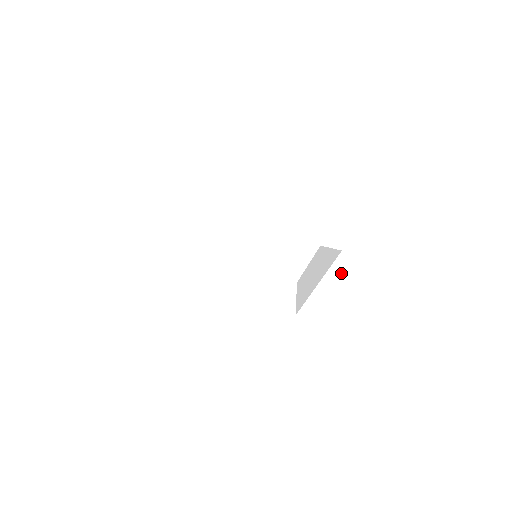
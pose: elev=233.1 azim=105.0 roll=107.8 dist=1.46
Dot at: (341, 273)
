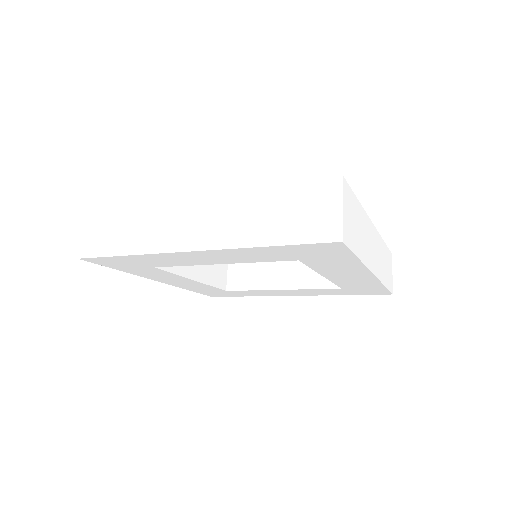
Dot at: (329, 268)
